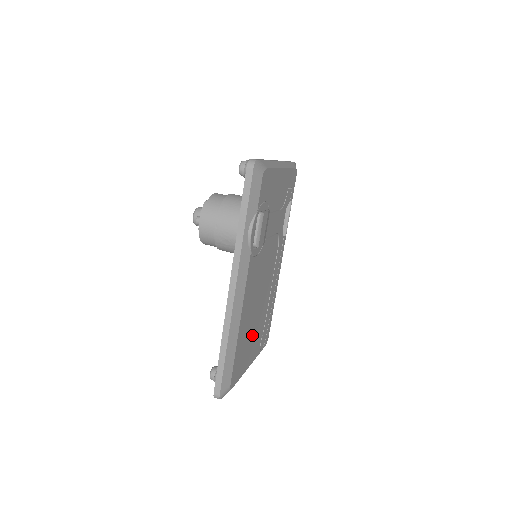
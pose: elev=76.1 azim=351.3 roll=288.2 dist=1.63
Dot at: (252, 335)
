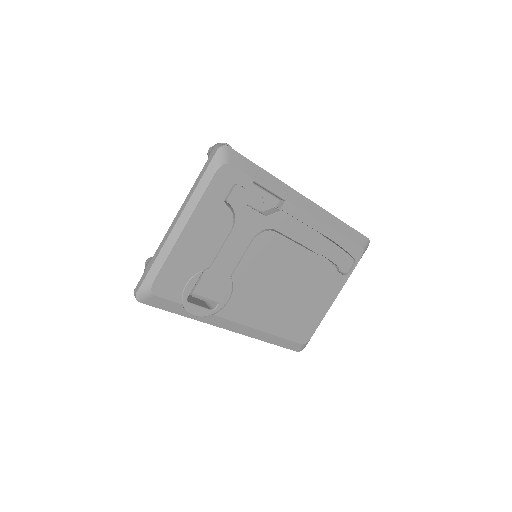
Dot at: (307, 298)
